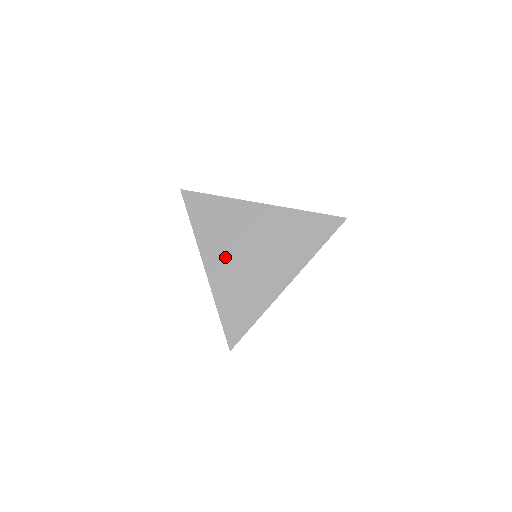
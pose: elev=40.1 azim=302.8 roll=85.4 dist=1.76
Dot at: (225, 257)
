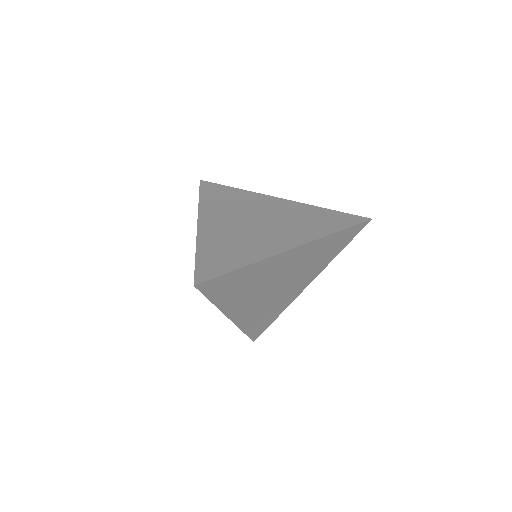
Dot at: (225, 220)
